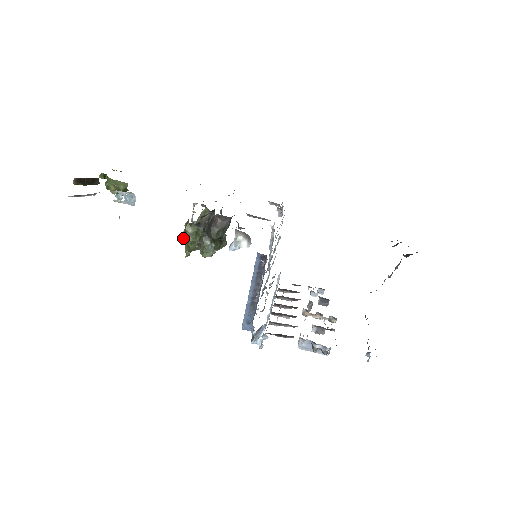
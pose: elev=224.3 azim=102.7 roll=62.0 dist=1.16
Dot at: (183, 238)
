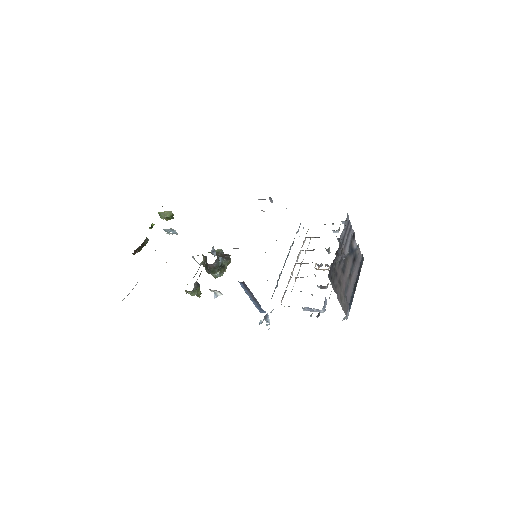
Dot at: occluded
